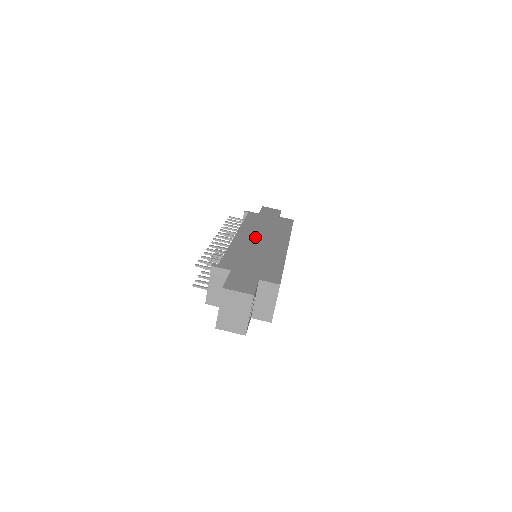
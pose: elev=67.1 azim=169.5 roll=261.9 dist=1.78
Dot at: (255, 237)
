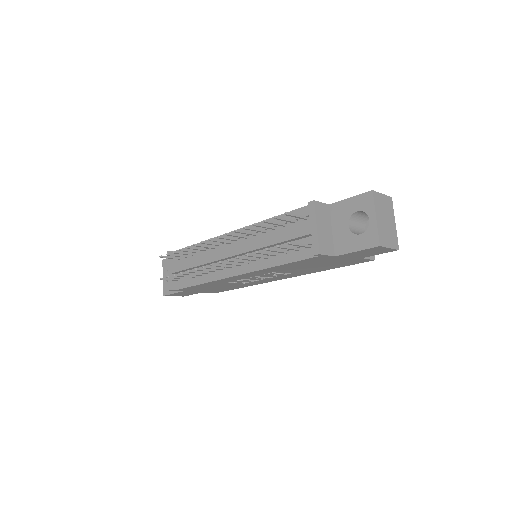
Dot at: occluded
